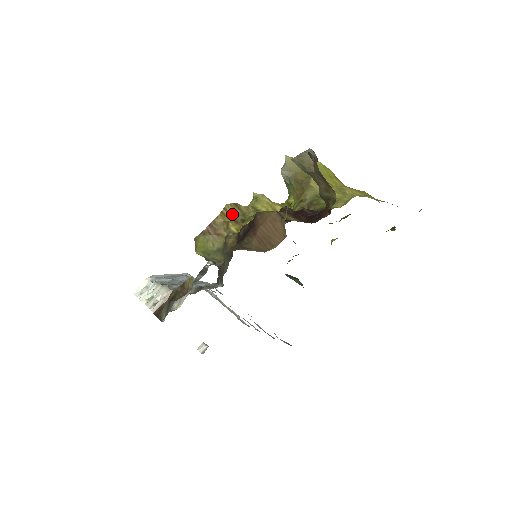
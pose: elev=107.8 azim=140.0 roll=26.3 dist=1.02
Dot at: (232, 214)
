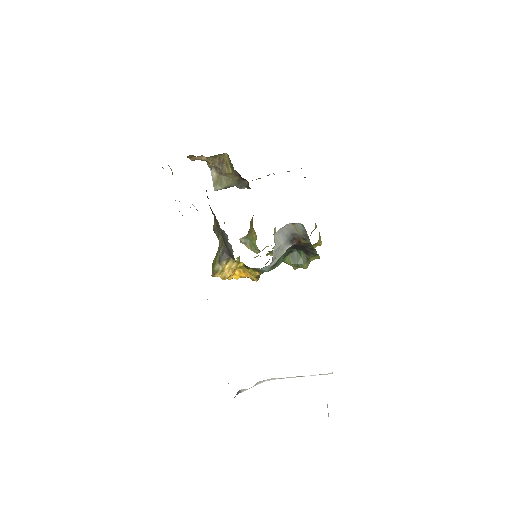
Dot at: occluded
